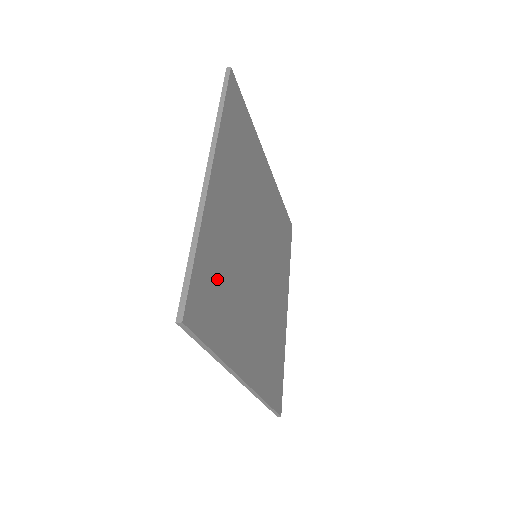
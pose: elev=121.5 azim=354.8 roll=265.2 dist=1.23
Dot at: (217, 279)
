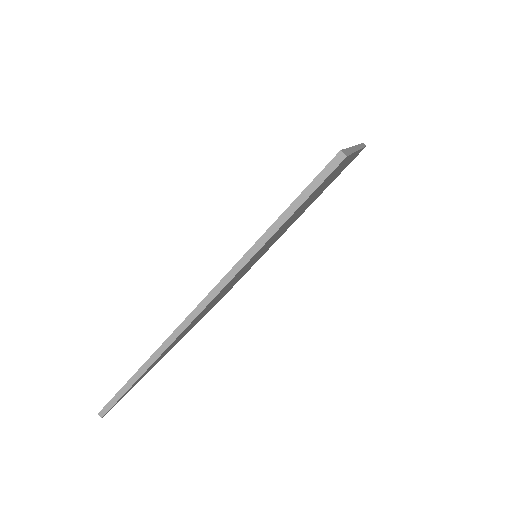
Dot at: occluded
